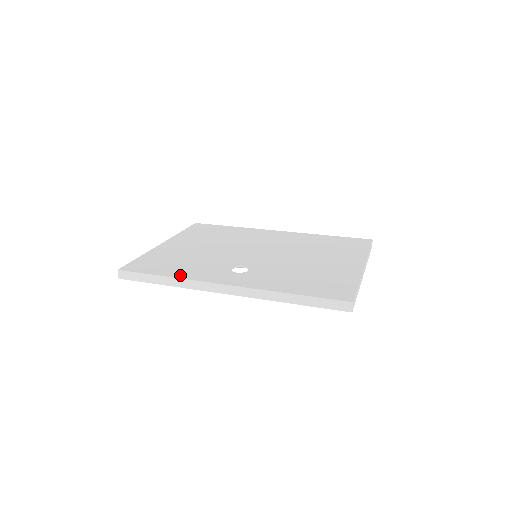
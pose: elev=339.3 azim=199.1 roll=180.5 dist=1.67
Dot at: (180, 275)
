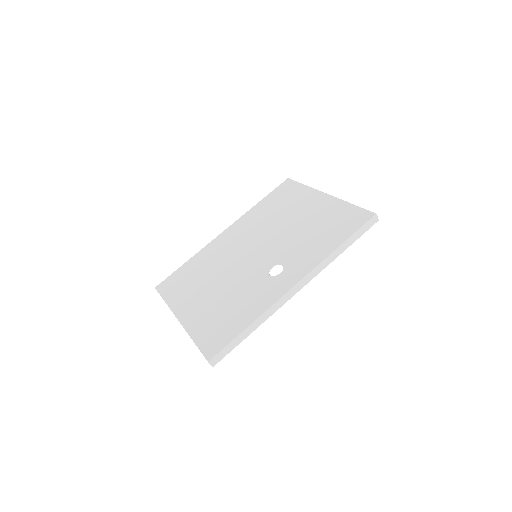
Dot at: (256, 314)
